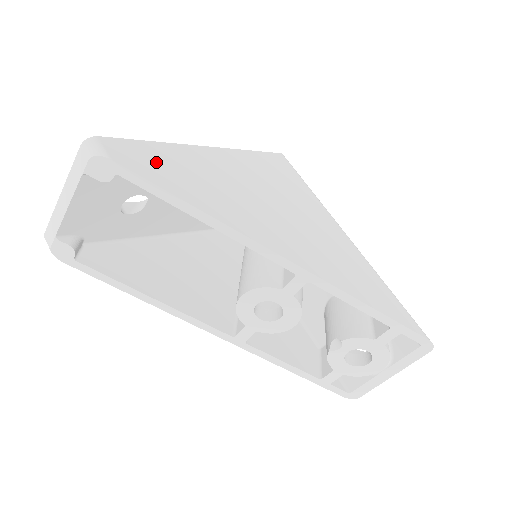
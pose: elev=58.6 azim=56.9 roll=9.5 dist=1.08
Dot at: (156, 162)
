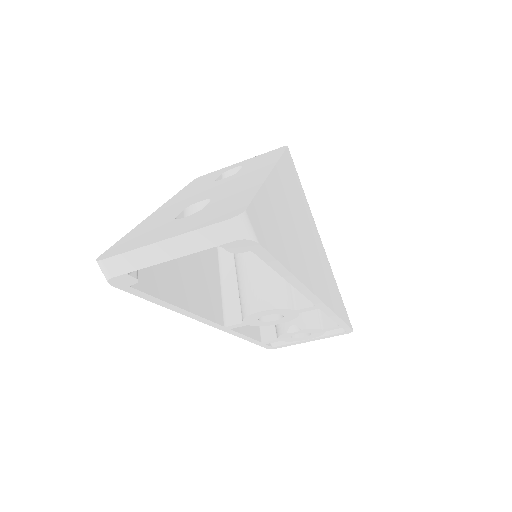
Dot at: (269, 224)
